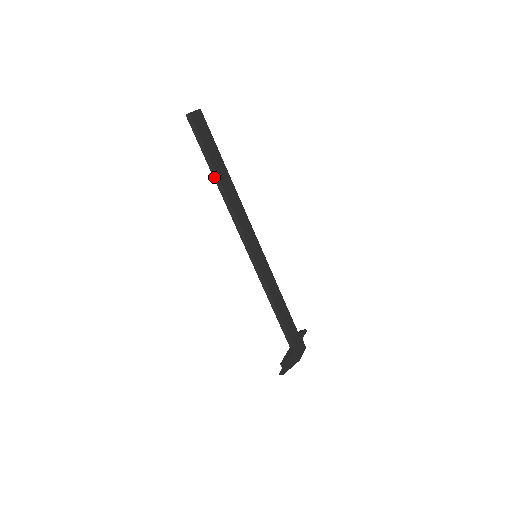
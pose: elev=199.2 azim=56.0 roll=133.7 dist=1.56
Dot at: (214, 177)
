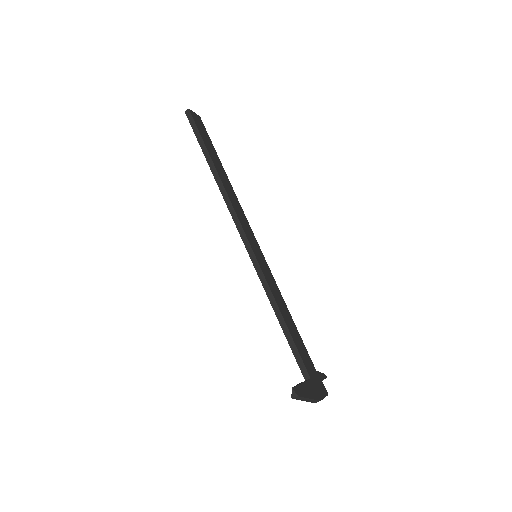
Dot at: (210, 166)
